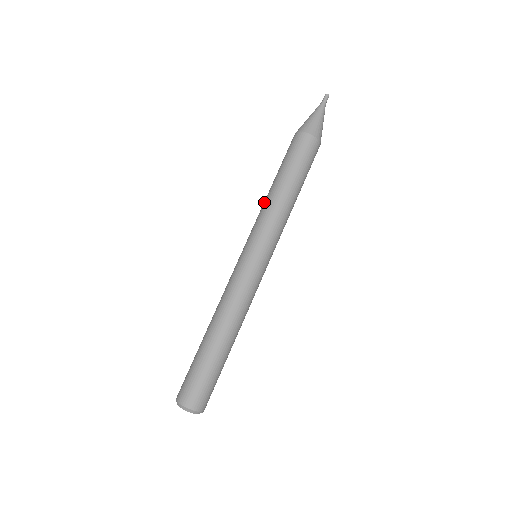
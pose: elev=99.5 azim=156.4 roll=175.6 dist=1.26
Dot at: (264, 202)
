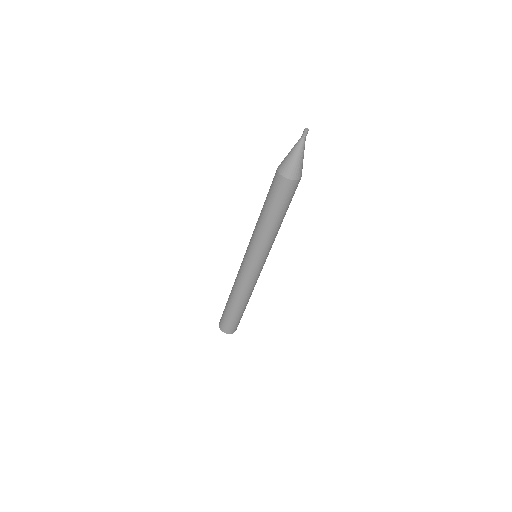
Dot at: occluded
